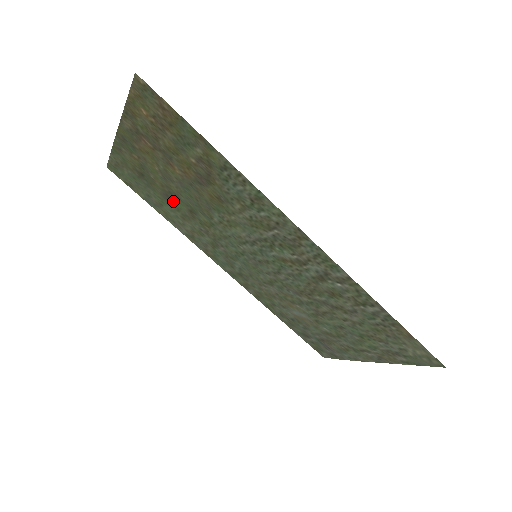
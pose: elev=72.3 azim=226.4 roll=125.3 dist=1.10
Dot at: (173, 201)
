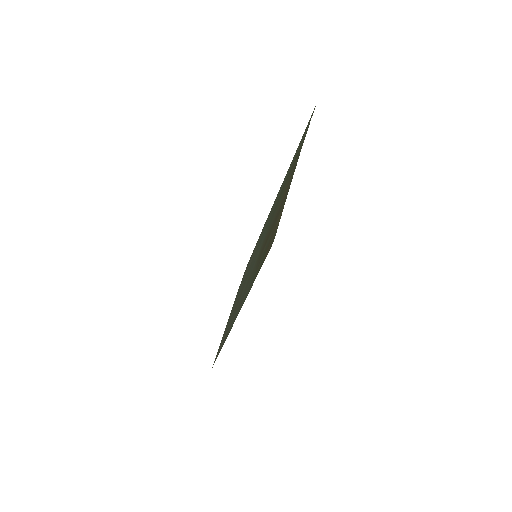
Dot at: occluded
